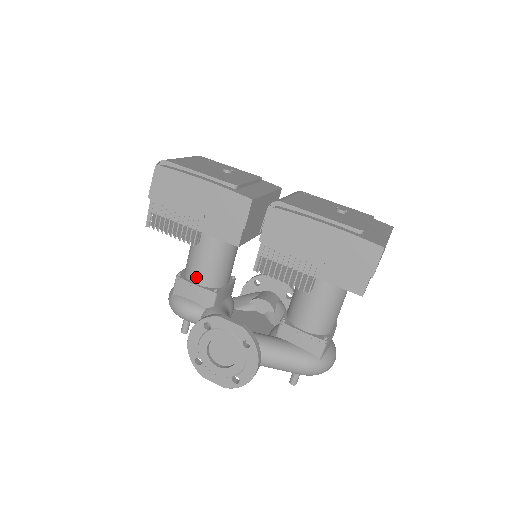
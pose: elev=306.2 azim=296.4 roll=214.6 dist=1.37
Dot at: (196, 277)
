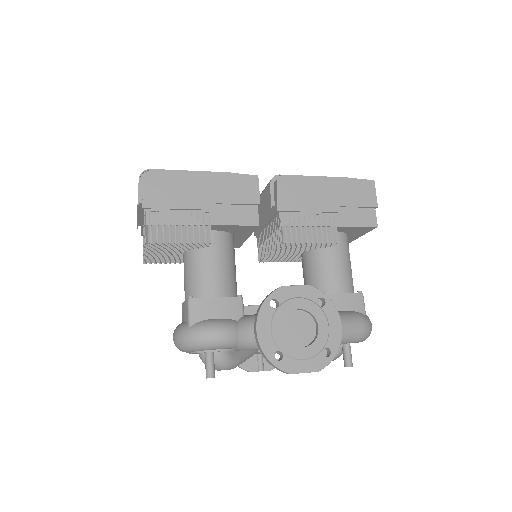
Dot at: (214, 289)
